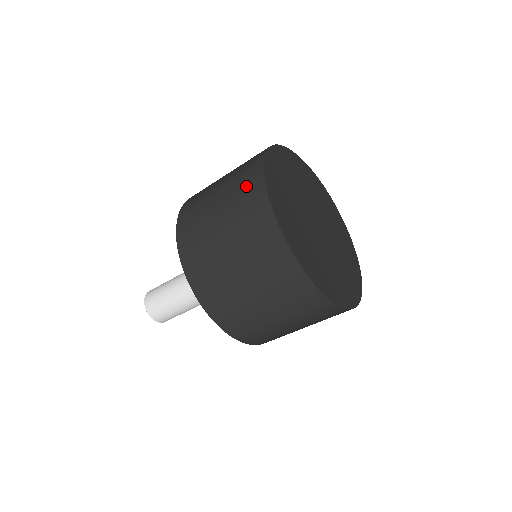
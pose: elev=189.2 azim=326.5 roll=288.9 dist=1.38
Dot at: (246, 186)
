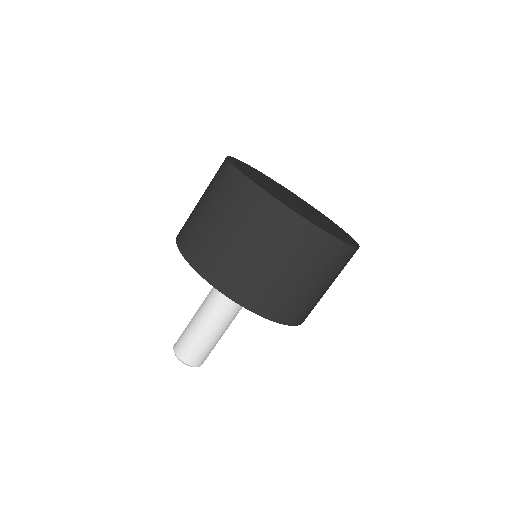
Dot at: (218, 176)
